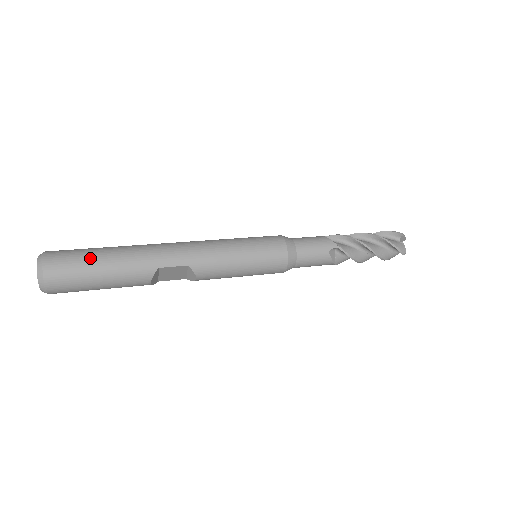
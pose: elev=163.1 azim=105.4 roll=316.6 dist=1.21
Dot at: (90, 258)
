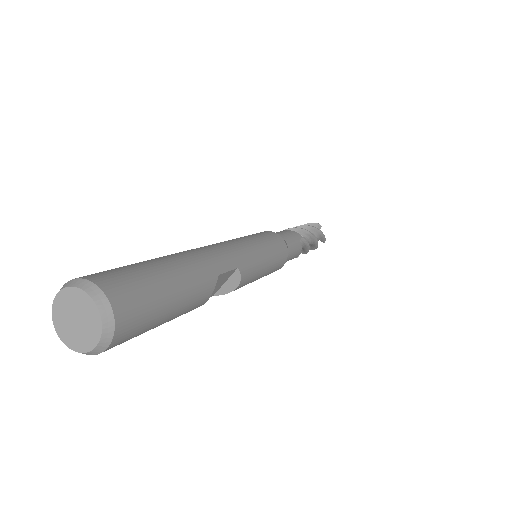
Dot at: (153, 273)
